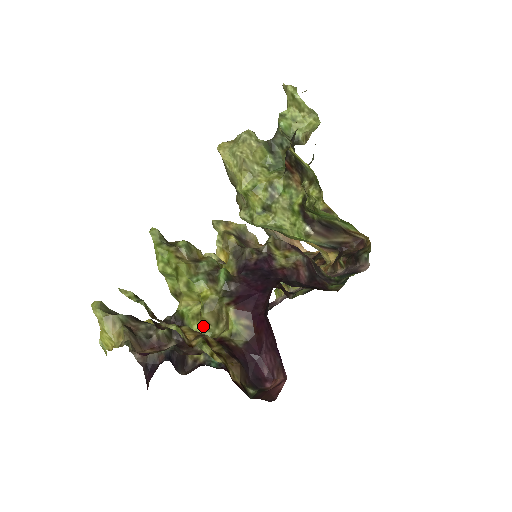
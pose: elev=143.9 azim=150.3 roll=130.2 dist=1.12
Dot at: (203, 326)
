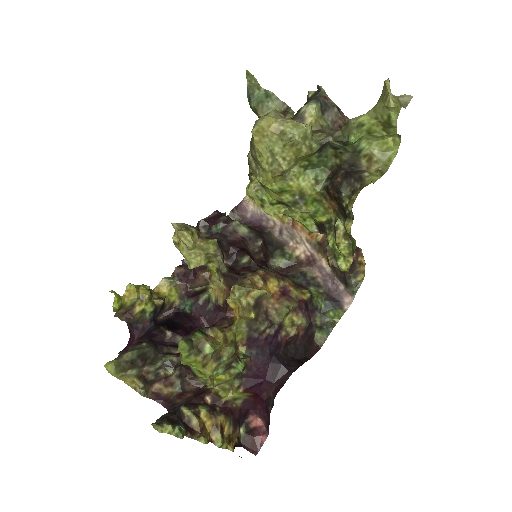
Dot at: (209, 379)
